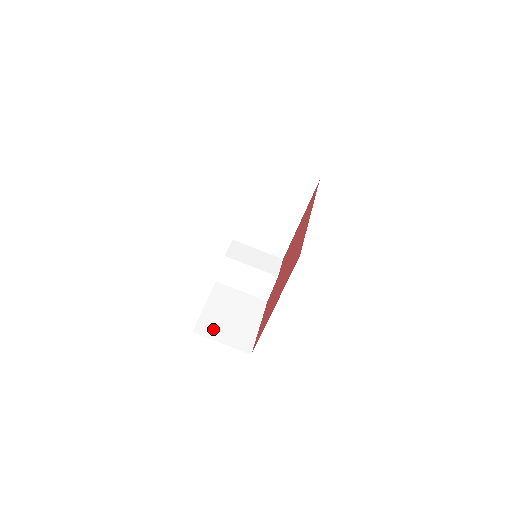
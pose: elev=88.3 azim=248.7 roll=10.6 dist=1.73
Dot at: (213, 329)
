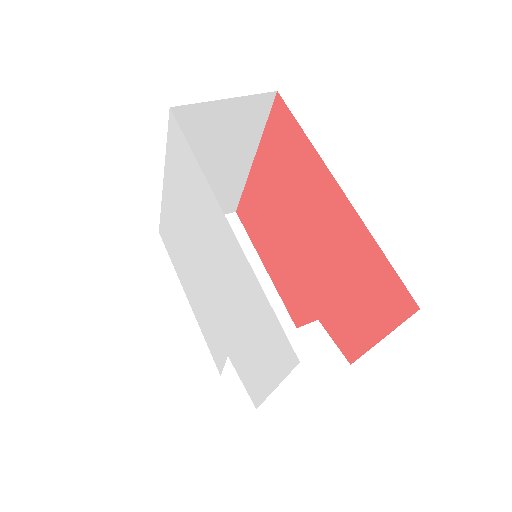
Dot at: occluded
